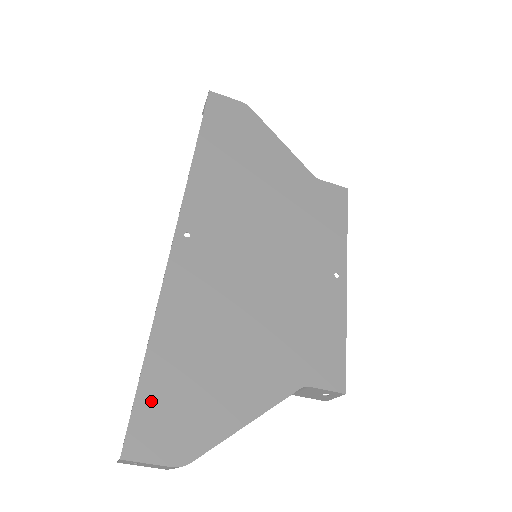
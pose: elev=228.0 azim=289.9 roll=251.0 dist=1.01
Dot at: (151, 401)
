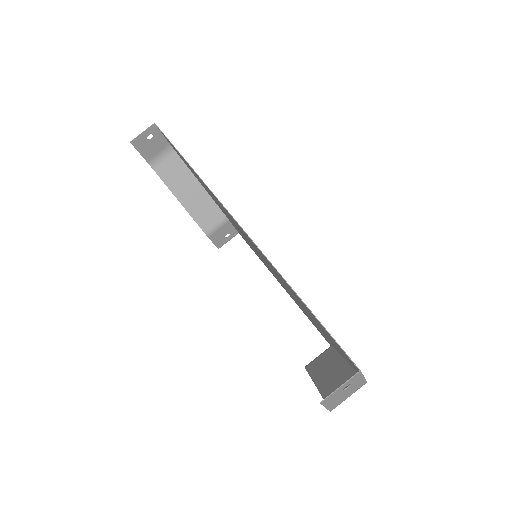
Dot at: occluded
